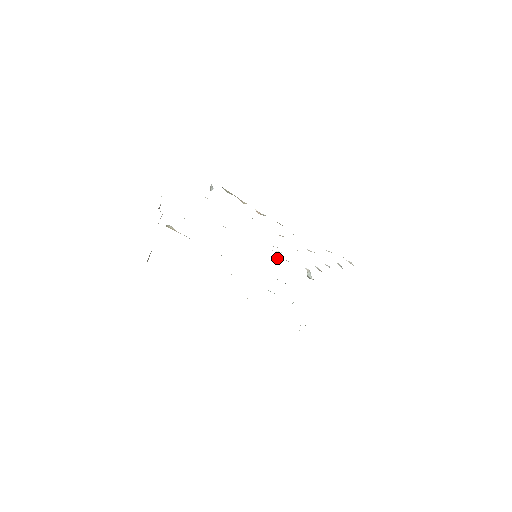
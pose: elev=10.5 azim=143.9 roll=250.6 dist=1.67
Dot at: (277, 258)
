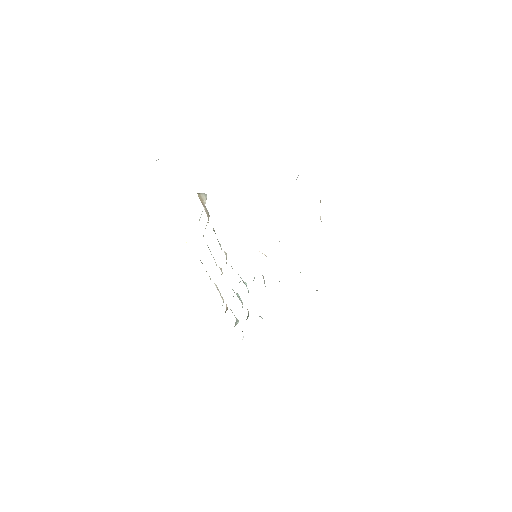
Dot at: occluded
